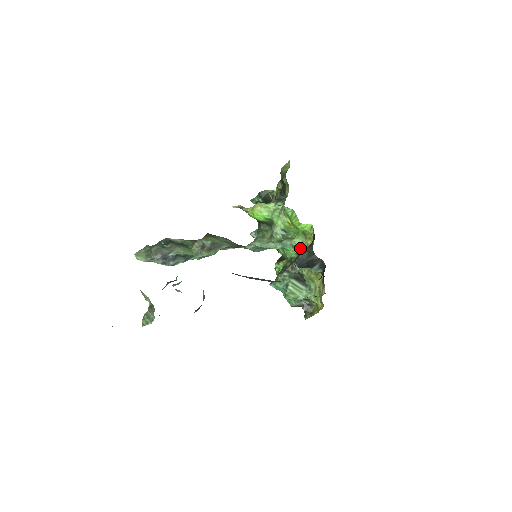
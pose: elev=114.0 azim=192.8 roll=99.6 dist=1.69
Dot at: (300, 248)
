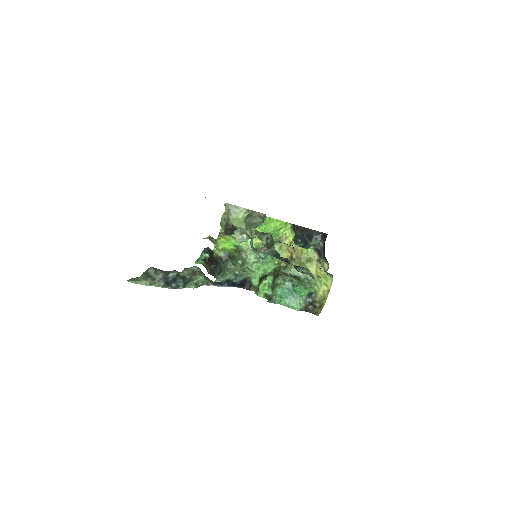
Dot at: (280, 253)
